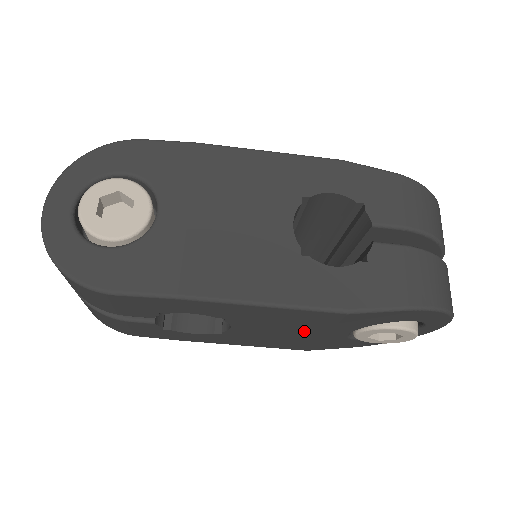
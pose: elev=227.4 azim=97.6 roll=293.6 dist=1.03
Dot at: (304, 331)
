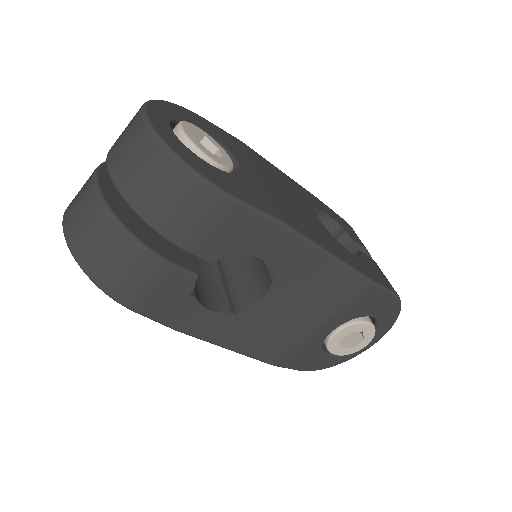
Dot at: (313, 315)
